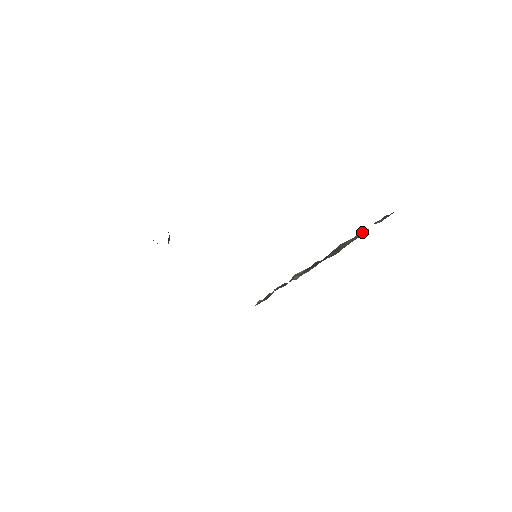
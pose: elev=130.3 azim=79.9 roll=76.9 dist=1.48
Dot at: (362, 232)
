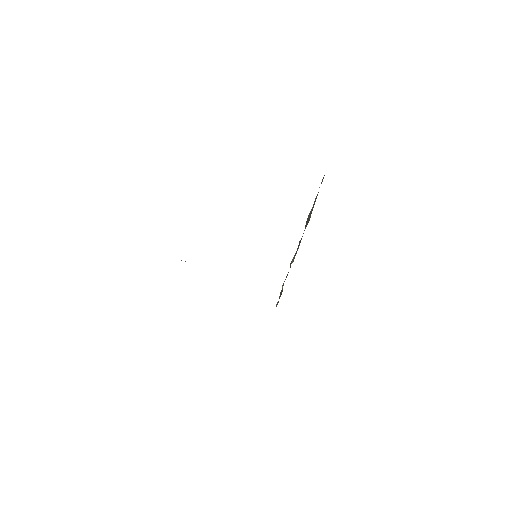
Dot at: (316, 198)
